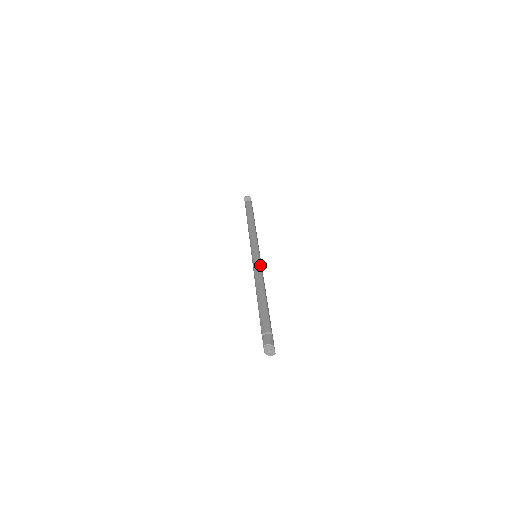
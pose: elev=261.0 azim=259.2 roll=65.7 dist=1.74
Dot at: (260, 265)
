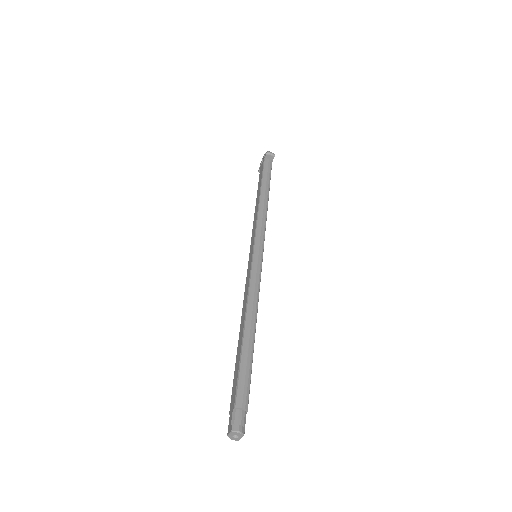
Dot at: (260, 280)
